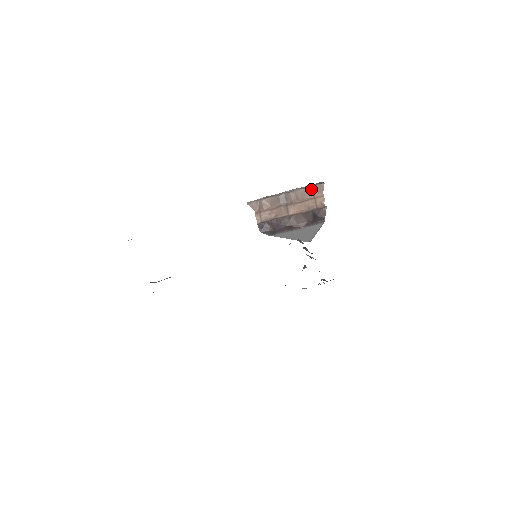
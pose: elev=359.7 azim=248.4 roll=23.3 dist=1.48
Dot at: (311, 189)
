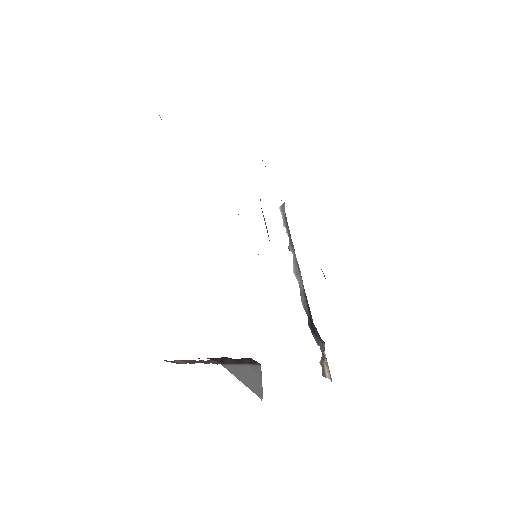
Dot at: occluded
